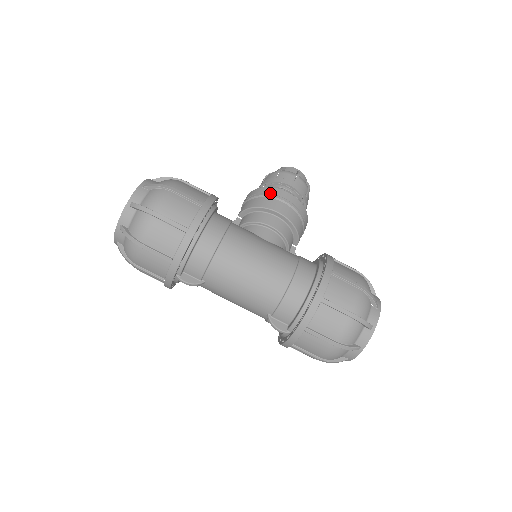
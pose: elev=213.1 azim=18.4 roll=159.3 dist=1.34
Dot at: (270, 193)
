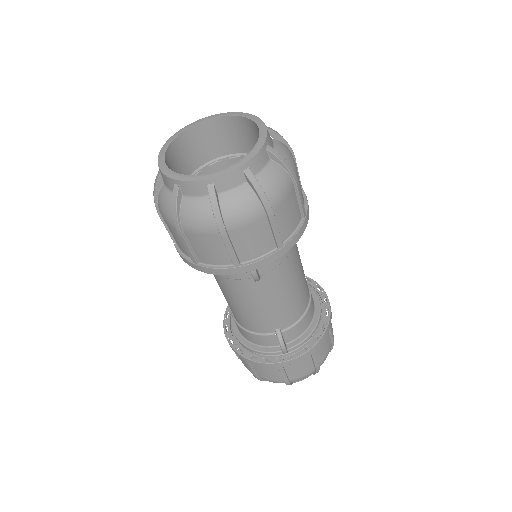
Dot at: occluded
